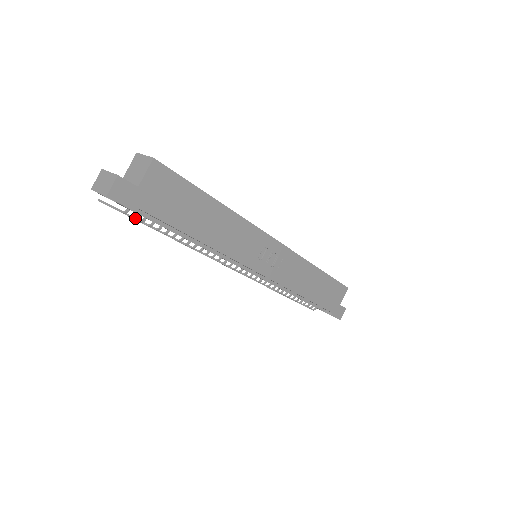
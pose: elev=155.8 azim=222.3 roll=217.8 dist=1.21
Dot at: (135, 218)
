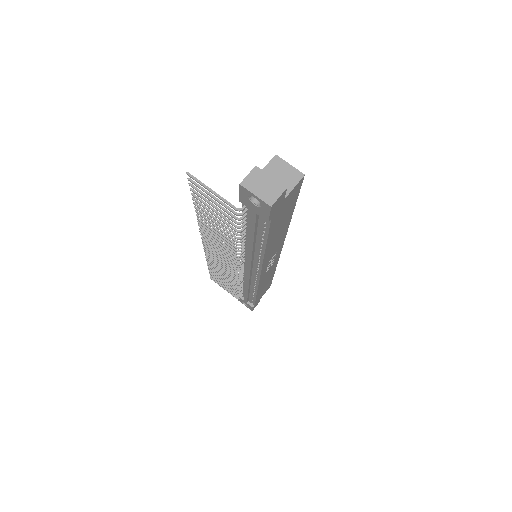
Dot at: (228, 211)
